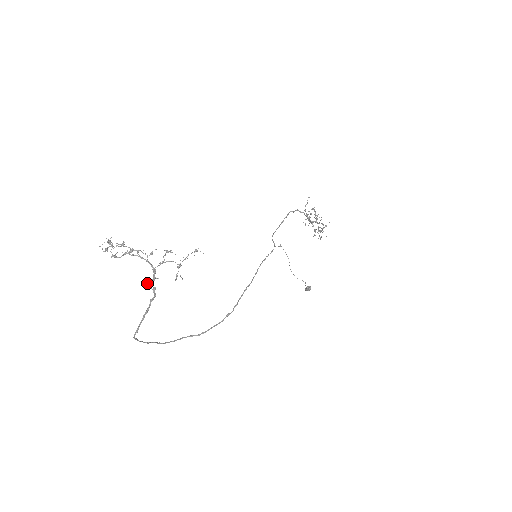
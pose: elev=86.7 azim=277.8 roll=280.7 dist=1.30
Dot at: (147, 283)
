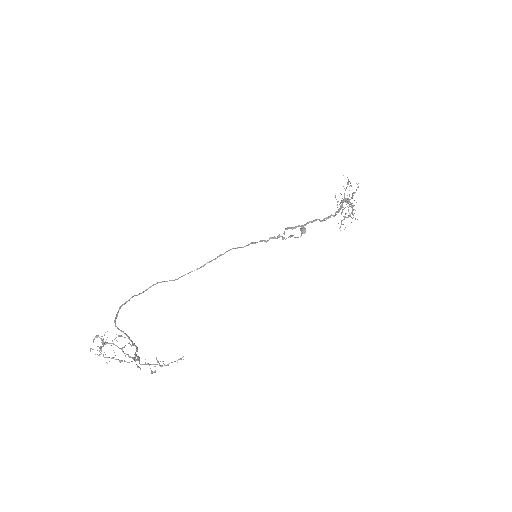
Dot at: (131, 346)
